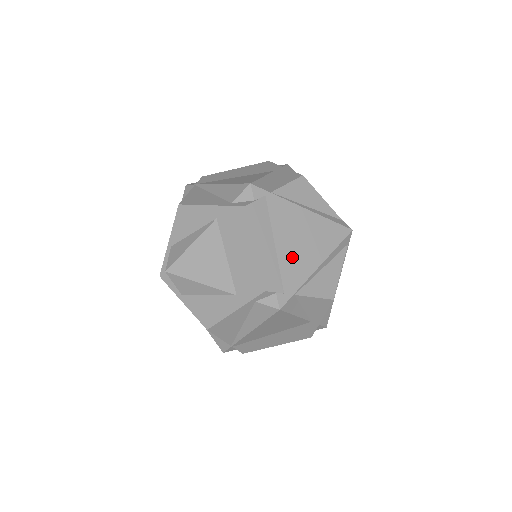
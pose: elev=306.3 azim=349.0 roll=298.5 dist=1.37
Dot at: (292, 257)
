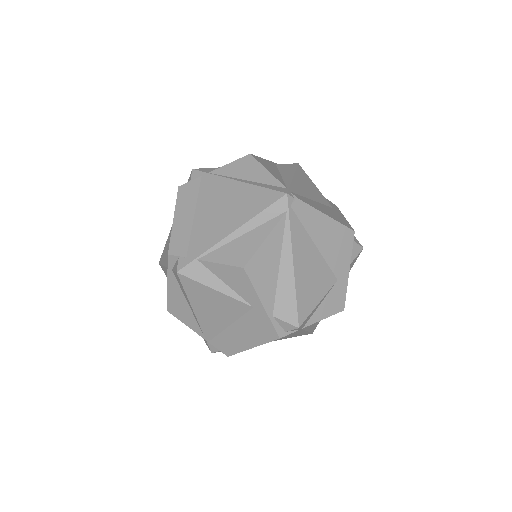
Dot at: (207, 225)
